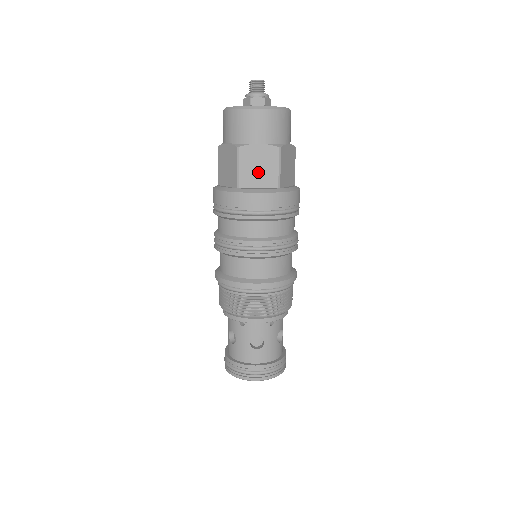
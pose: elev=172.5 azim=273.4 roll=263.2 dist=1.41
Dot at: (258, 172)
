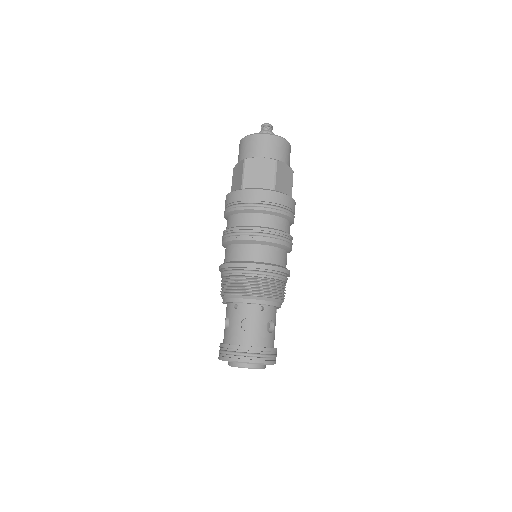
Dot at: (258, 177)
